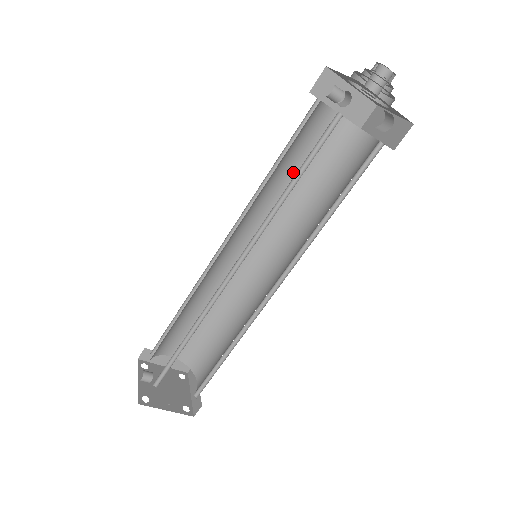
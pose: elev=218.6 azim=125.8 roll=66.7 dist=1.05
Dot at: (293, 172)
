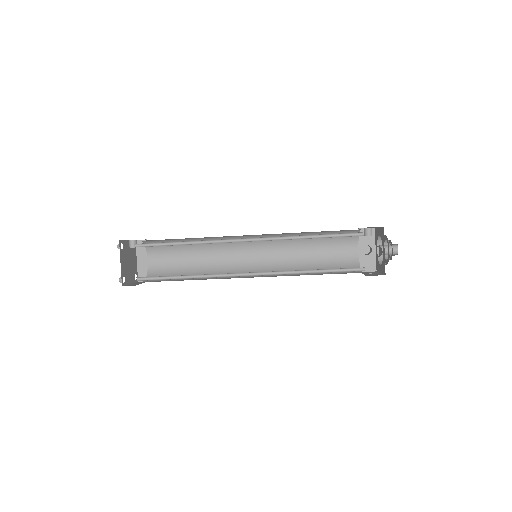
Dot at: (313, 251)
